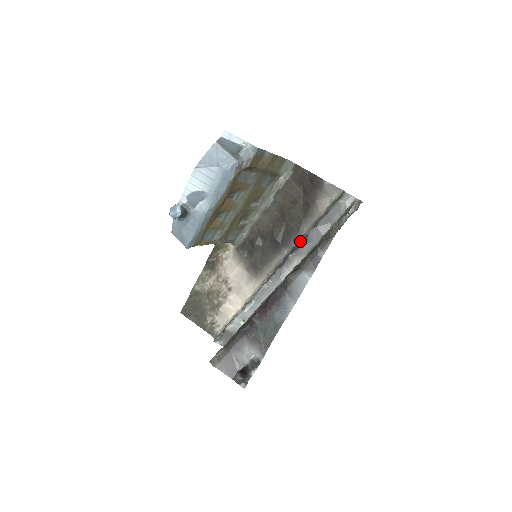
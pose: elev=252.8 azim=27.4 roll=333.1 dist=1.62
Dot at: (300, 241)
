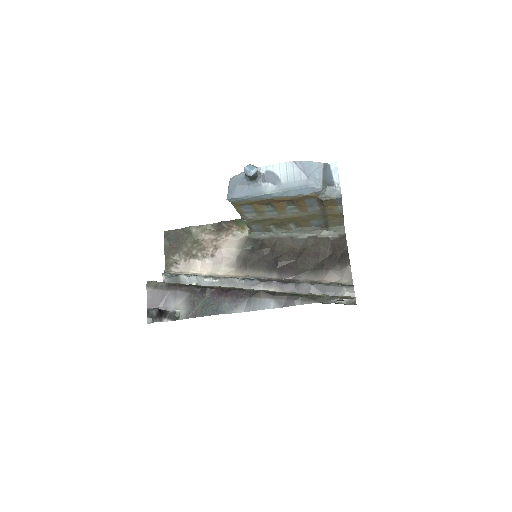
Dot at: (291, 281)
